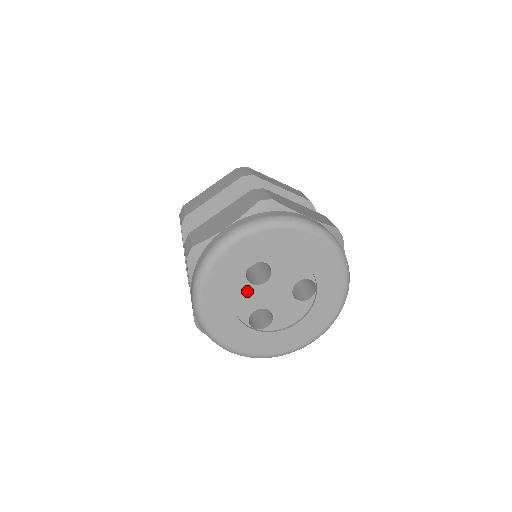
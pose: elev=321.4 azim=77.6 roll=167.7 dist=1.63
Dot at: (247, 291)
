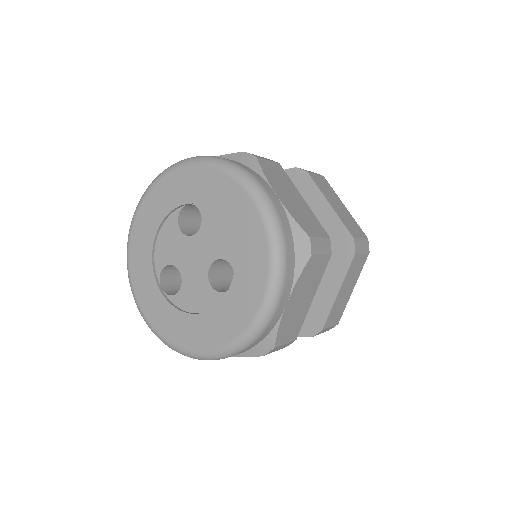
Dot at: (173, 235)
